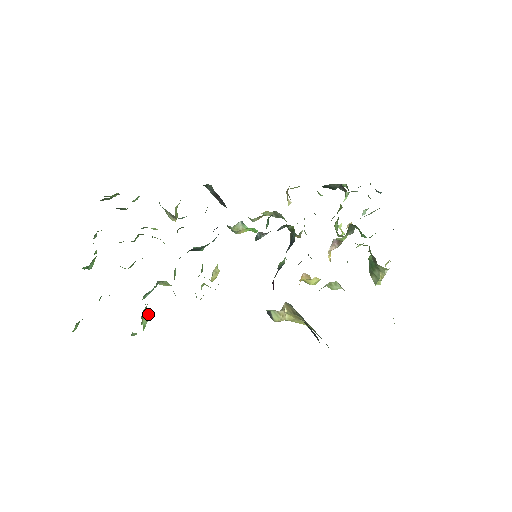
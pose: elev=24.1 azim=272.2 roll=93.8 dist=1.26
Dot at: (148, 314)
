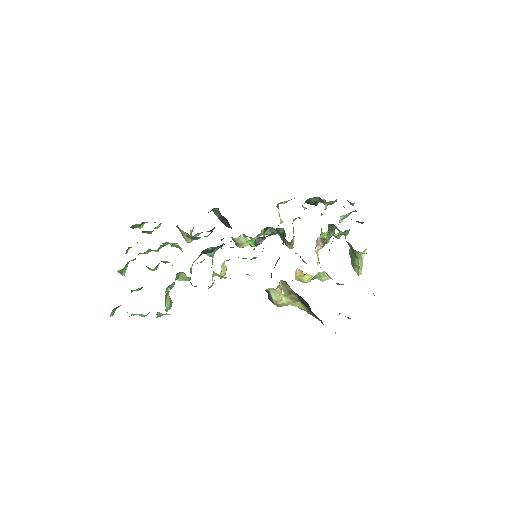
Dot at: (170, 300)
